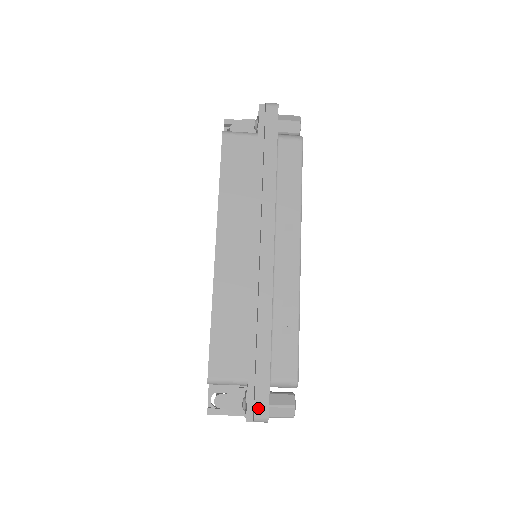
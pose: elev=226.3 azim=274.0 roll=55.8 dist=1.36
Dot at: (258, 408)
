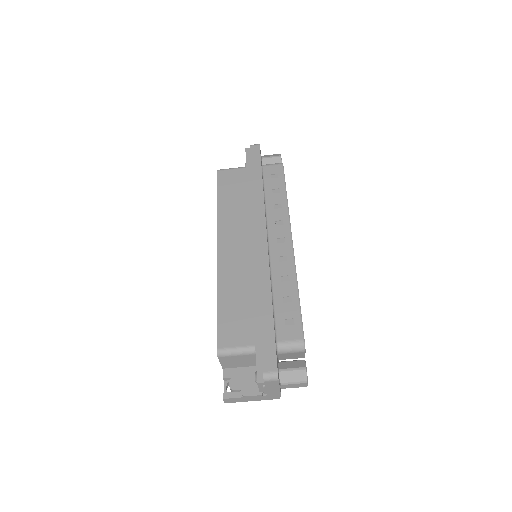
Dot at: (266, 365)
